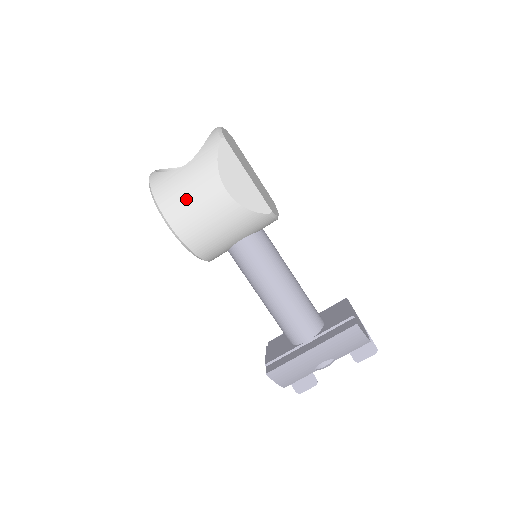
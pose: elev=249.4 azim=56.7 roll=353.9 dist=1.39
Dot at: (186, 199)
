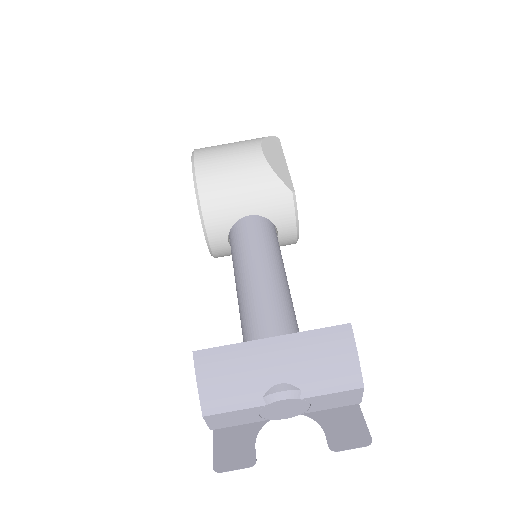
Dot at: (222, 148)
